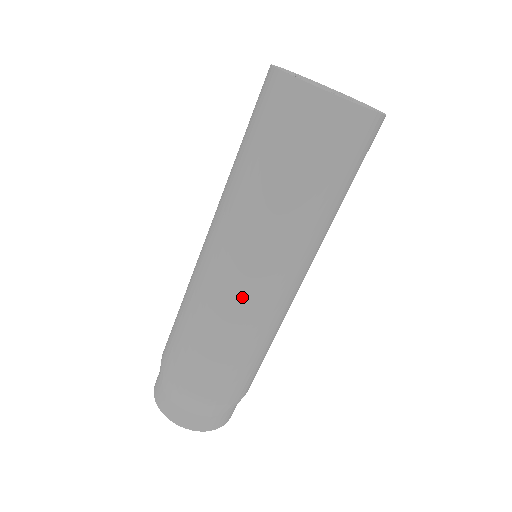
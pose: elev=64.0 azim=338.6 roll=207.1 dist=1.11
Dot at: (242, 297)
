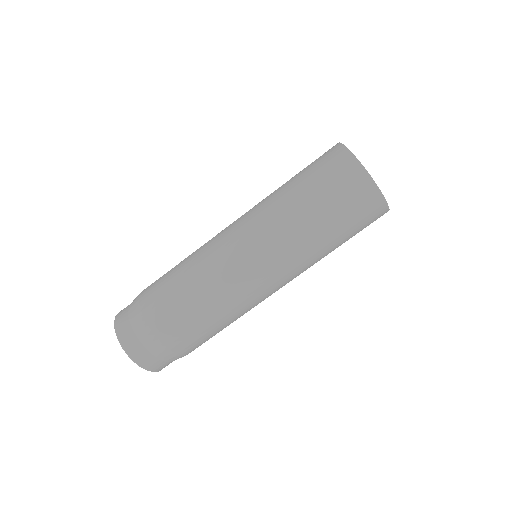
Dot at: (227, 254)
